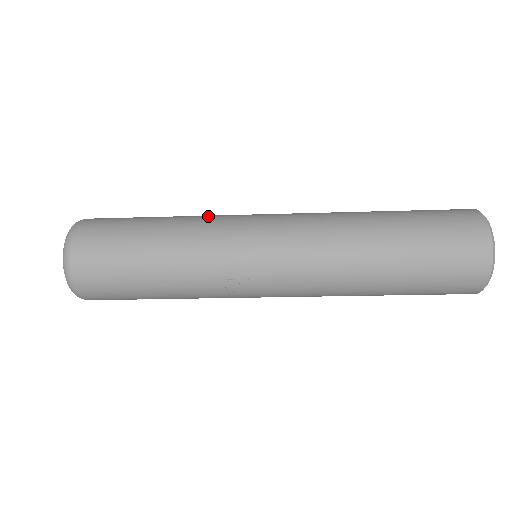
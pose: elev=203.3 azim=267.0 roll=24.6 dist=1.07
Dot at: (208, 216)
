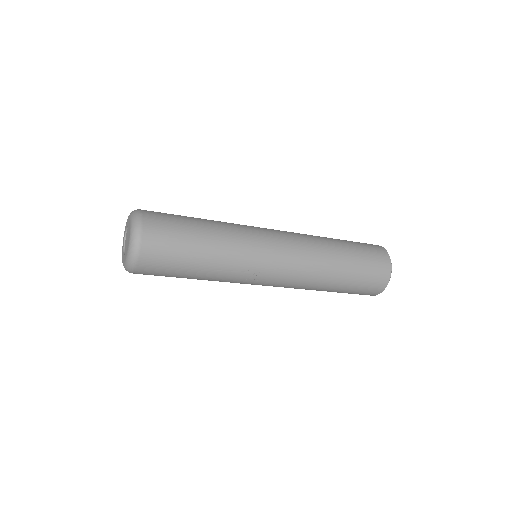
Dot at: (233, 224)
